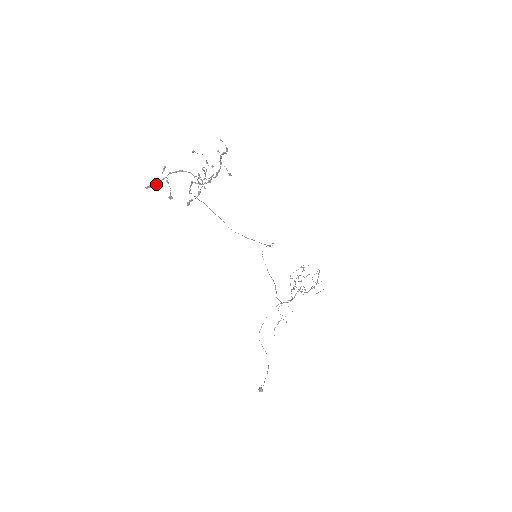
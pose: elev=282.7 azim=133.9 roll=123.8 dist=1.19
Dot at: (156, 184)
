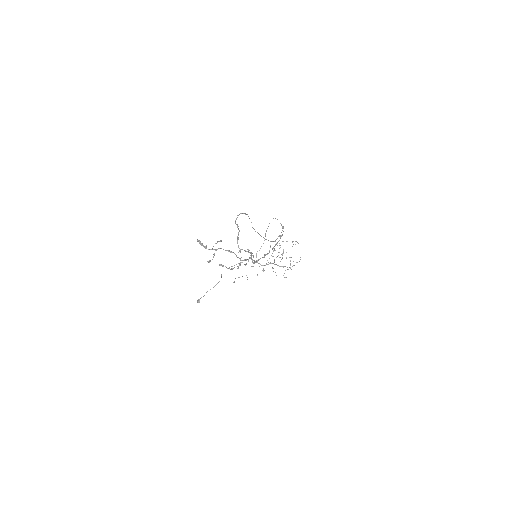
Dot at: (206, 247)
